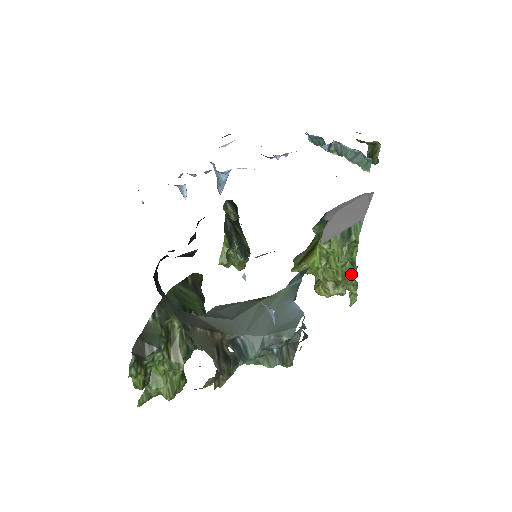
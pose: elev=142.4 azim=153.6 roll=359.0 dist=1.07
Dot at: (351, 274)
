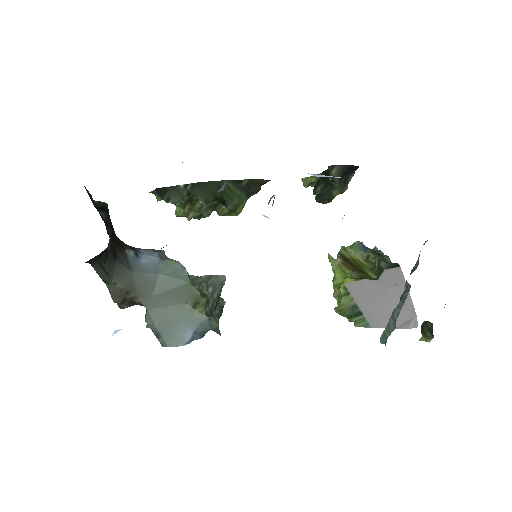
Dot at: occluded
